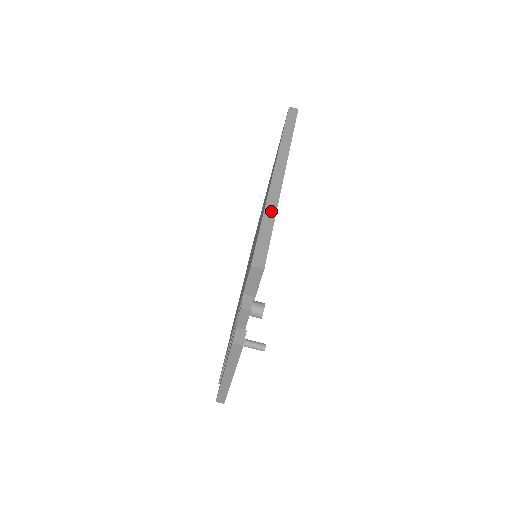
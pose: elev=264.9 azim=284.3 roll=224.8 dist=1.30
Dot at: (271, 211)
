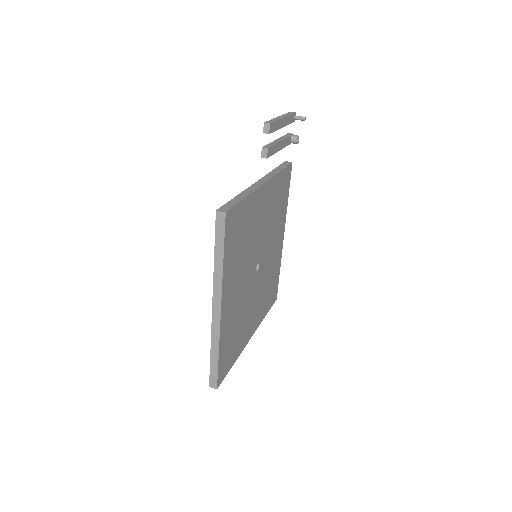
Dot at: occluded
